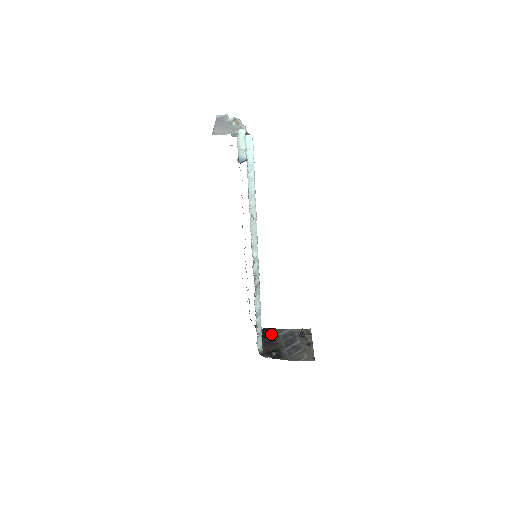
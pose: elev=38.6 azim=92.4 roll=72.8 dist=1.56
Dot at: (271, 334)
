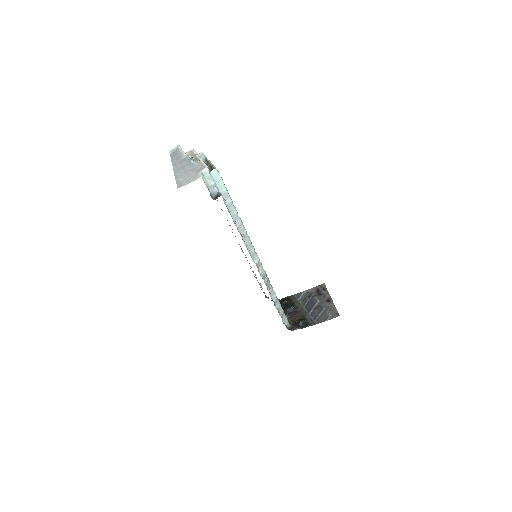
Dot at: (291, 303)
